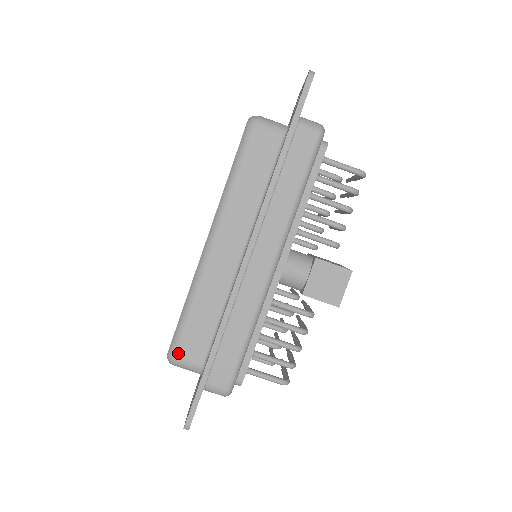
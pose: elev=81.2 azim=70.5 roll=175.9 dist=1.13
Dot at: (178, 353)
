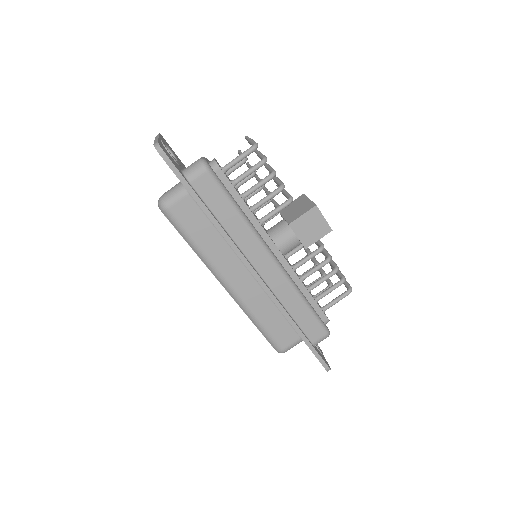
Dot at: (281, 347)
